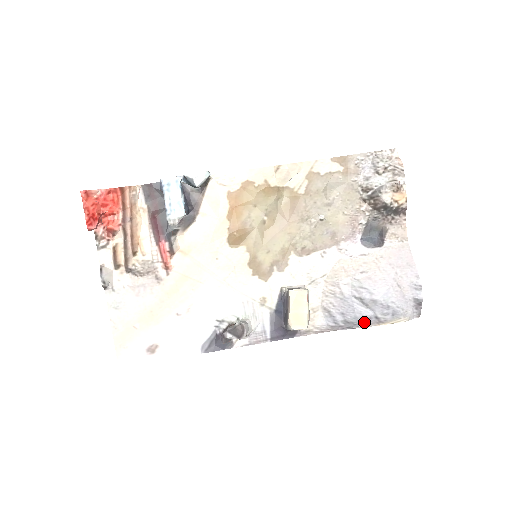
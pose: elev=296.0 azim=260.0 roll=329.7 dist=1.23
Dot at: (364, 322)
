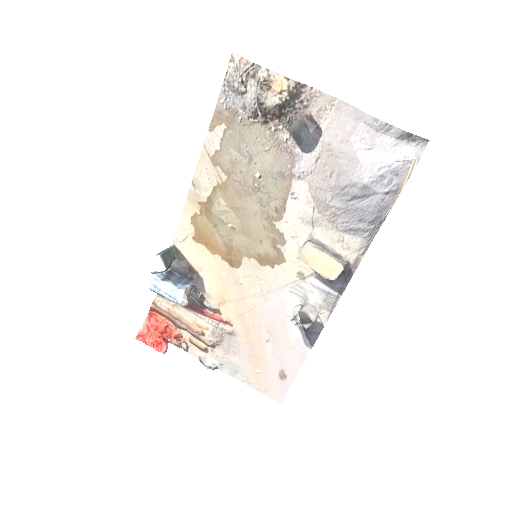
Dot at: (384, 207)
